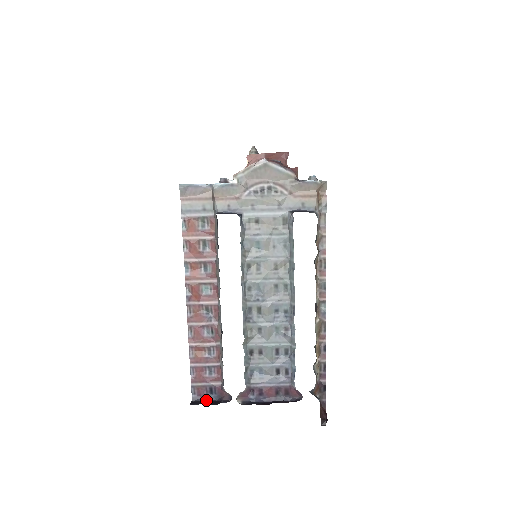
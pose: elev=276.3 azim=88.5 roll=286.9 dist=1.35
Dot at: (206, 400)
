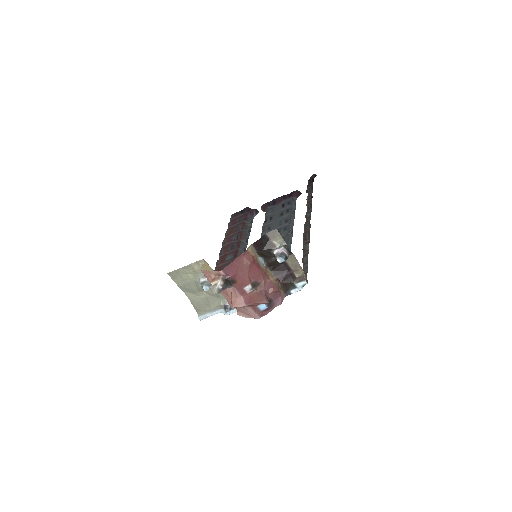
Dot at: occluded
